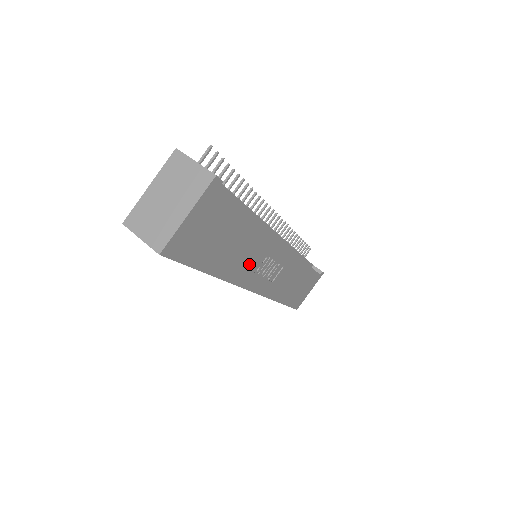
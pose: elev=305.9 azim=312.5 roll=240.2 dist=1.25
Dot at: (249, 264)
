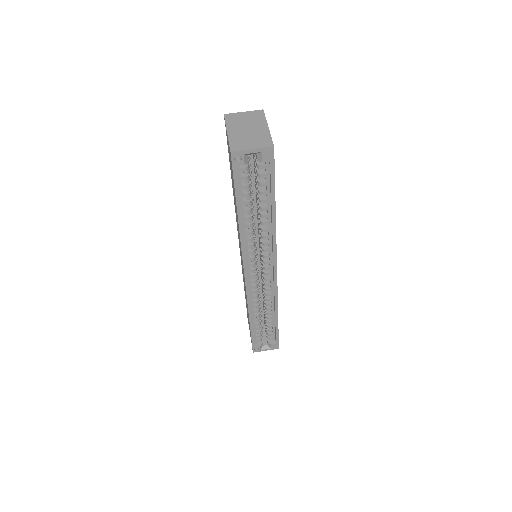
Dot at: occluded
